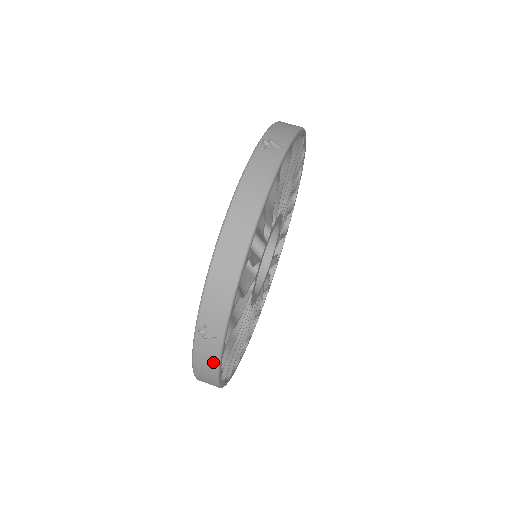
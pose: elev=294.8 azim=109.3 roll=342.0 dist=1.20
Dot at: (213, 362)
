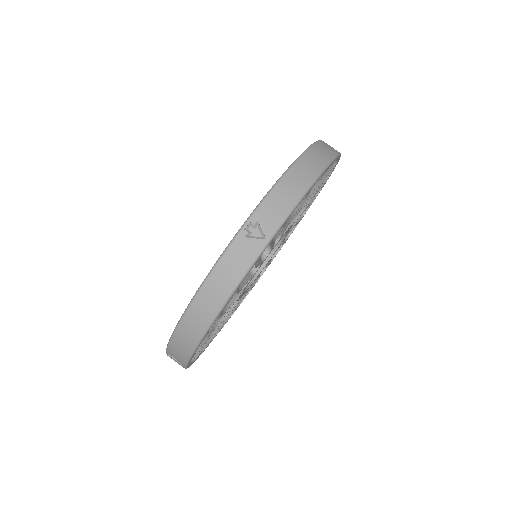
Dot at: occluded
